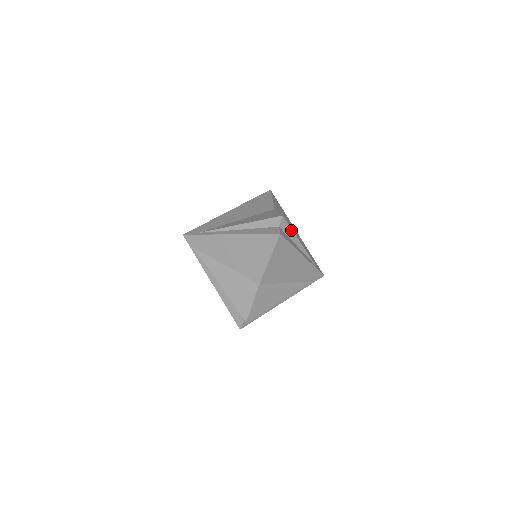
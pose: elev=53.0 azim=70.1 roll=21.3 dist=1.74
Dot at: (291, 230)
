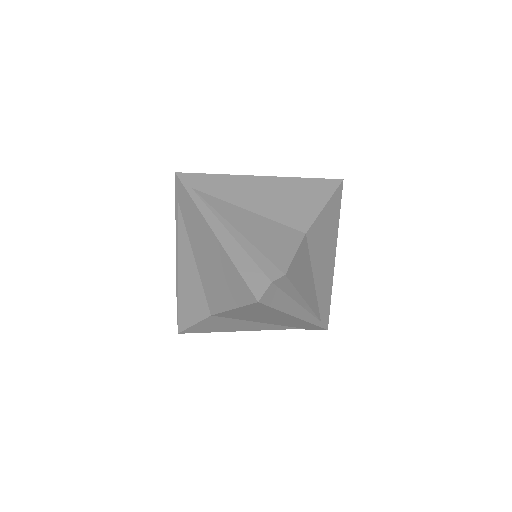
Dot at: occluded
